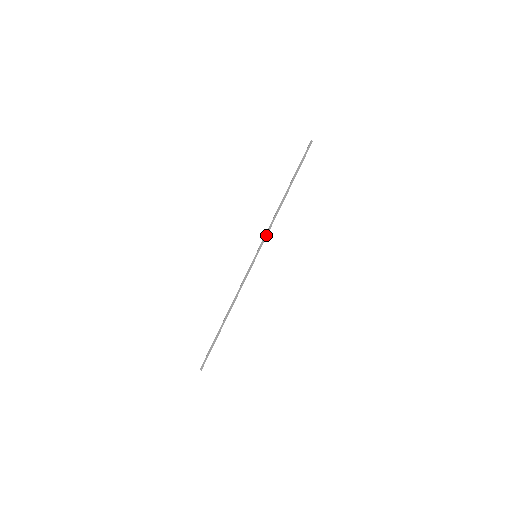
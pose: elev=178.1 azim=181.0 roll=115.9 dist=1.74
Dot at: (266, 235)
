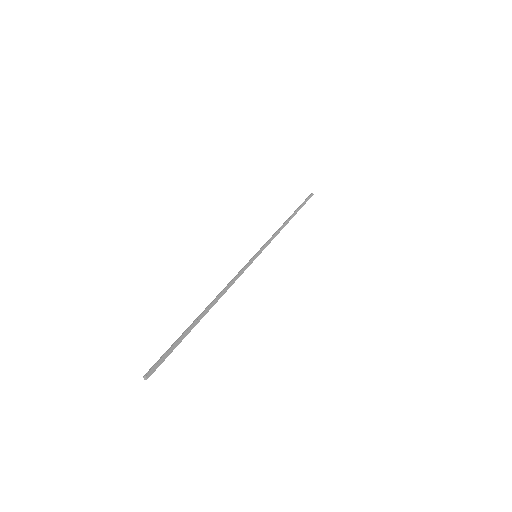
Dot at: (270, 241)
